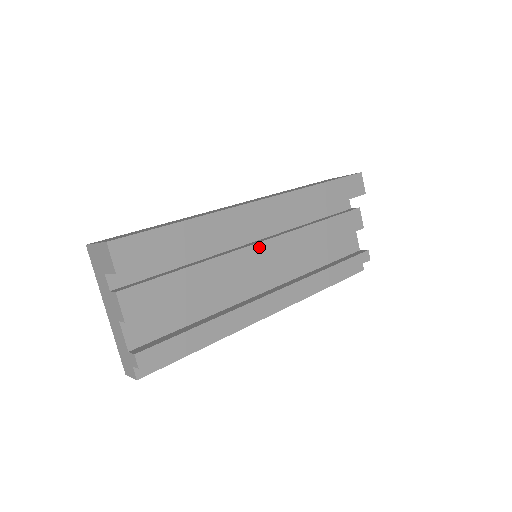
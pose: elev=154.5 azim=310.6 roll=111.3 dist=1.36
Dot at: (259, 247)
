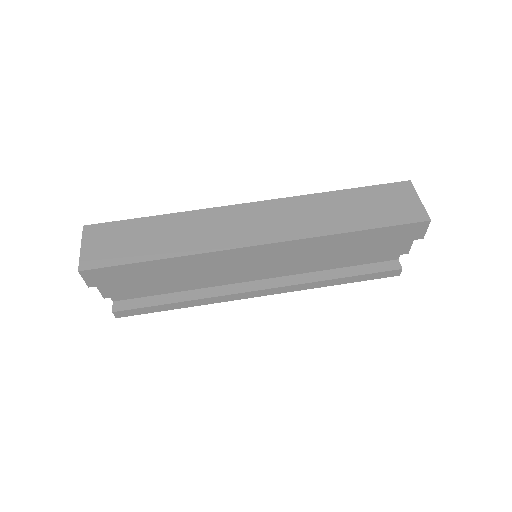
Dot at: (252, 264)
